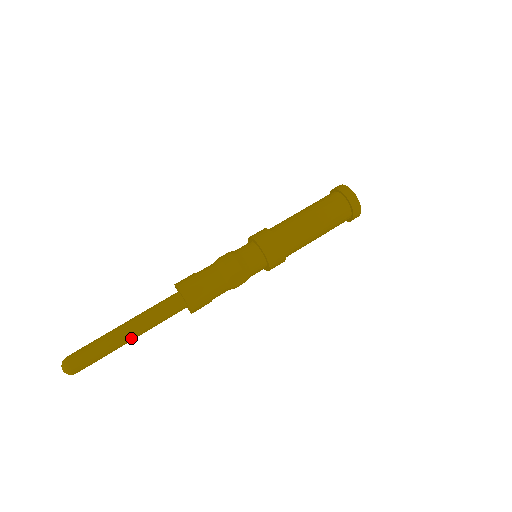
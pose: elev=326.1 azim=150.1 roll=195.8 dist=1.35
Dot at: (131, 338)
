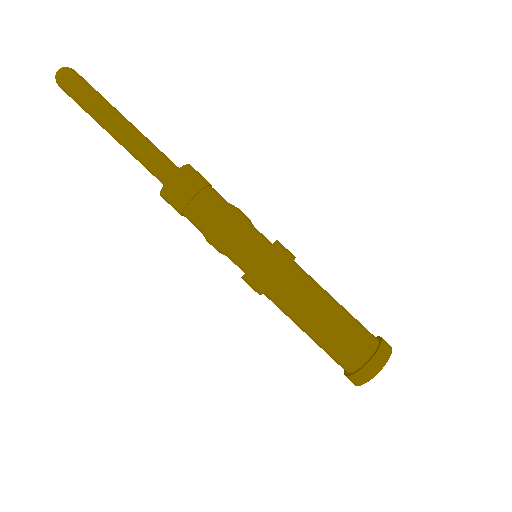
Dot at: (116, 125)
